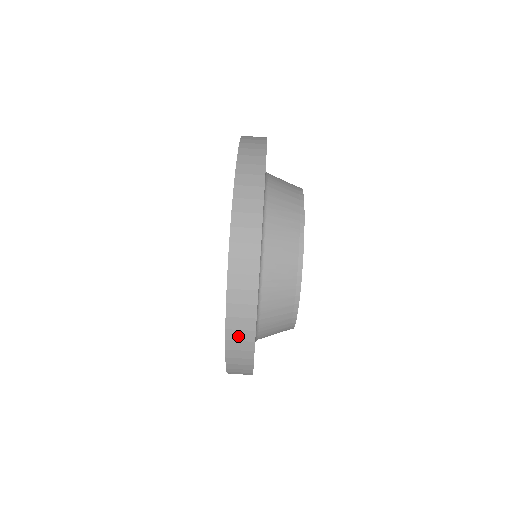
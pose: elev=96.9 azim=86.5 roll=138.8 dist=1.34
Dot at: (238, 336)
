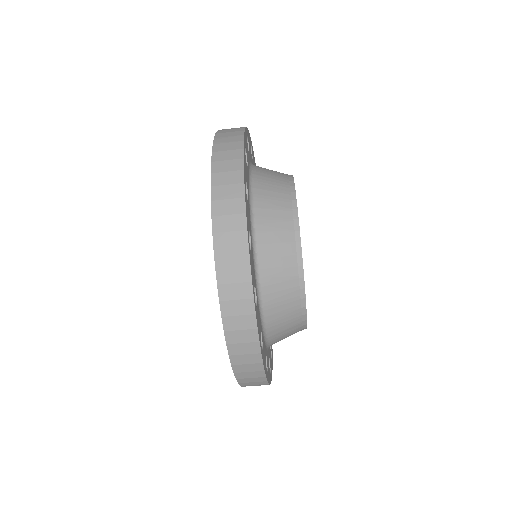
Dot at: occluded
